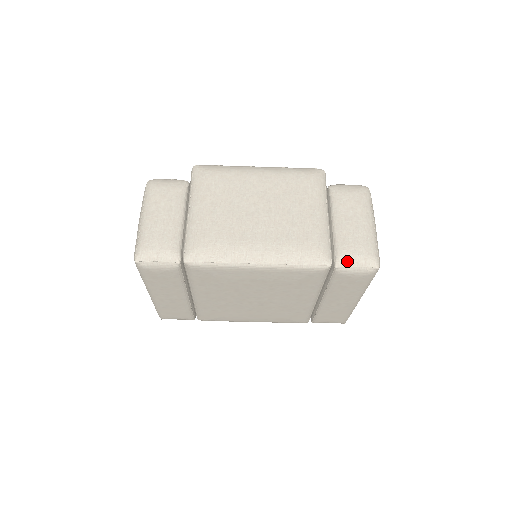
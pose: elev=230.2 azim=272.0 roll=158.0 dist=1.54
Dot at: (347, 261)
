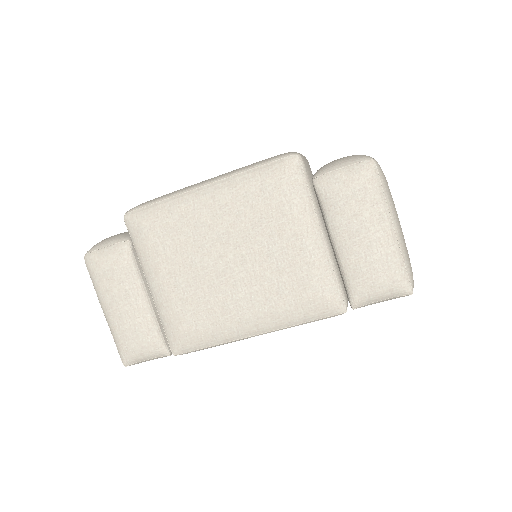
Dot at: (366, 299)
